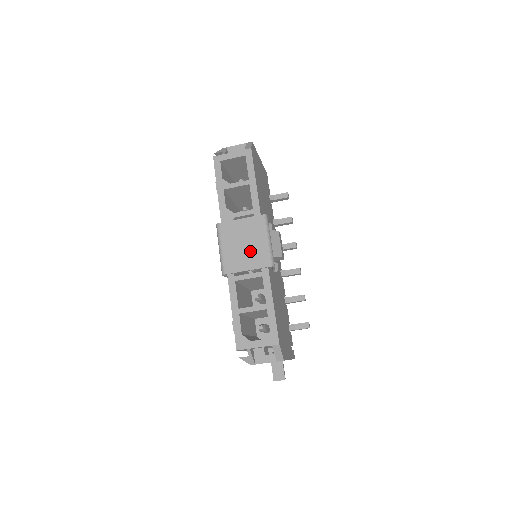
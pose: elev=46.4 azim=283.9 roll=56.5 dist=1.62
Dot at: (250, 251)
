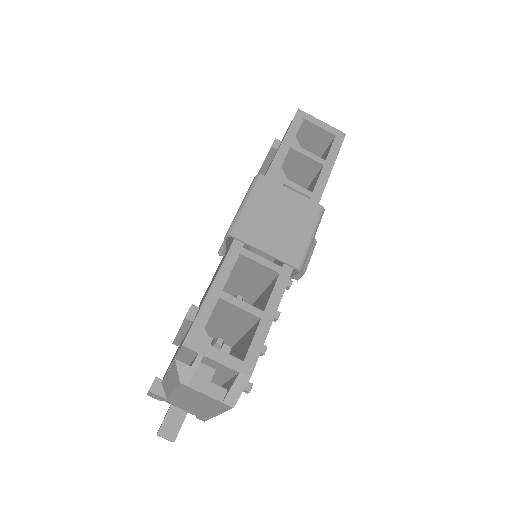
Dot at: (283, 233)
